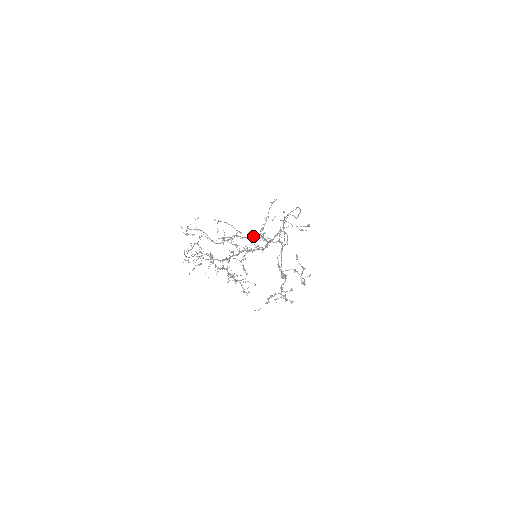
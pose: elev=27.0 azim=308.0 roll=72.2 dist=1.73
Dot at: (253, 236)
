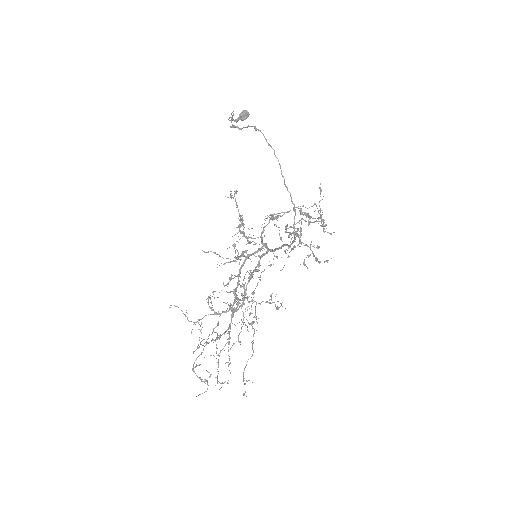
Dot at: (251, 274)
